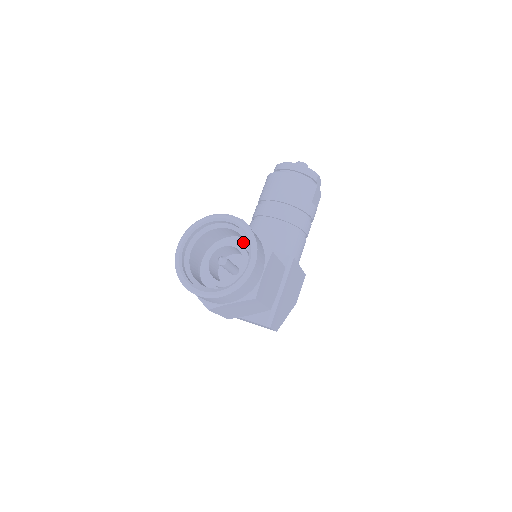
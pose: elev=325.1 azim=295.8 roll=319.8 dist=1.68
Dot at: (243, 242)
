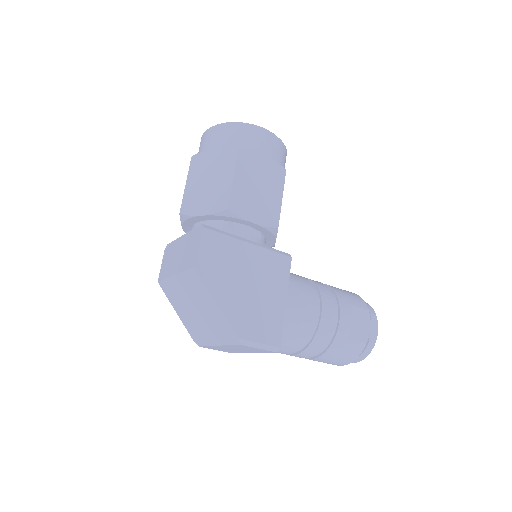
Dot at: occluded
